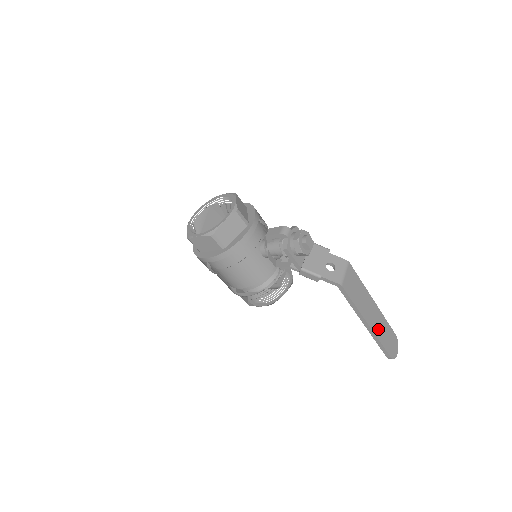
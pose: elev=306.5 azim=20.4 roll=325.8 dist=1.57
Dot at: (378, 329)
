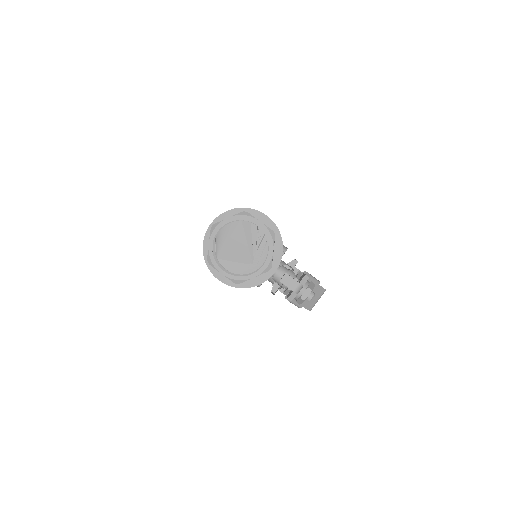
Dot at: occluded
